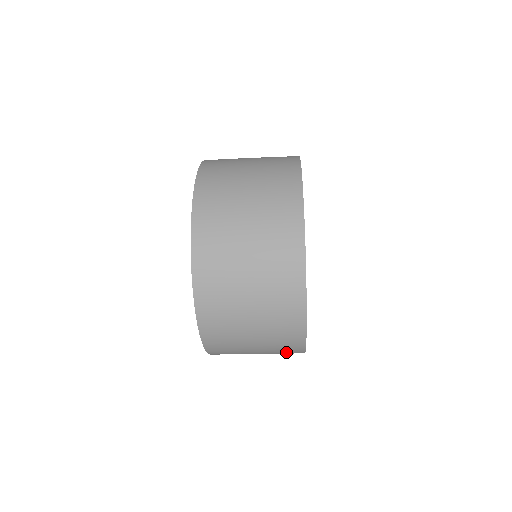
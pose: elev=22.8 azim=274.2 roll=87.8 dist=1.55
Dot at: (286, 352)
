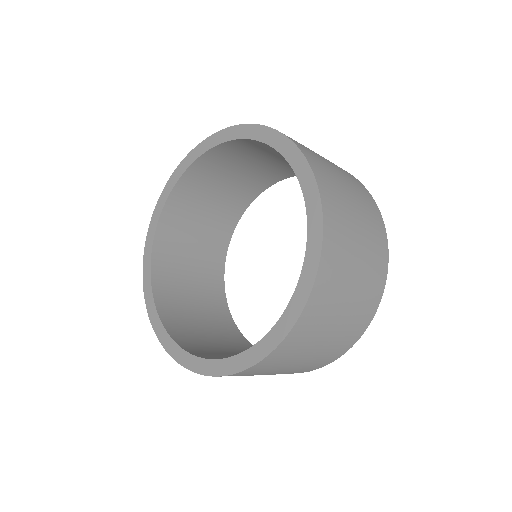
Dot at: occluded
